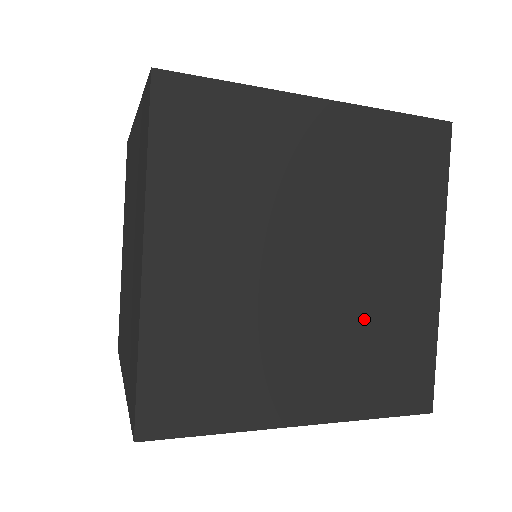
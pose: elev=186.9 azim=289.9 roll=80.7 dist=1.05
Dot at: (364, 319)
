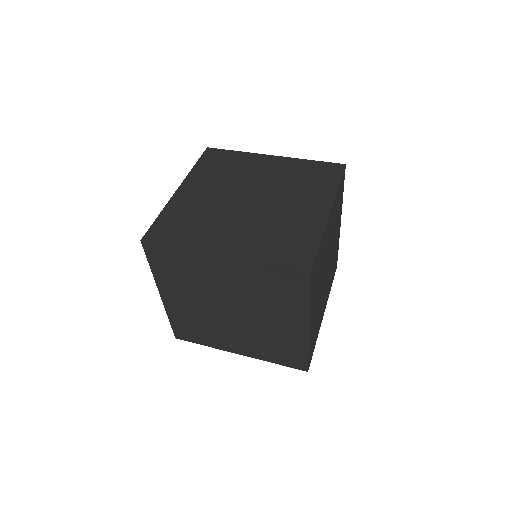
Dot at: (263, 334)
